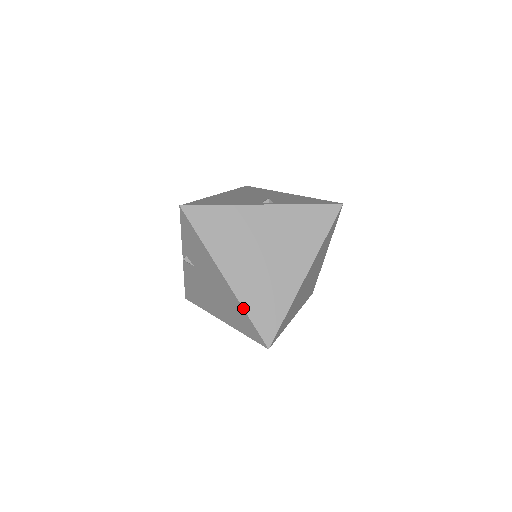
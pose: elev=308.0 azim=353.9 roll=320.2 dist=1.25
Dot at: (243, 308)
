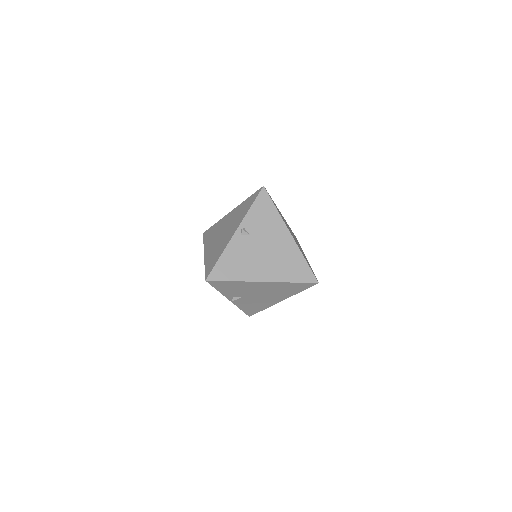
Dot at: occluded
